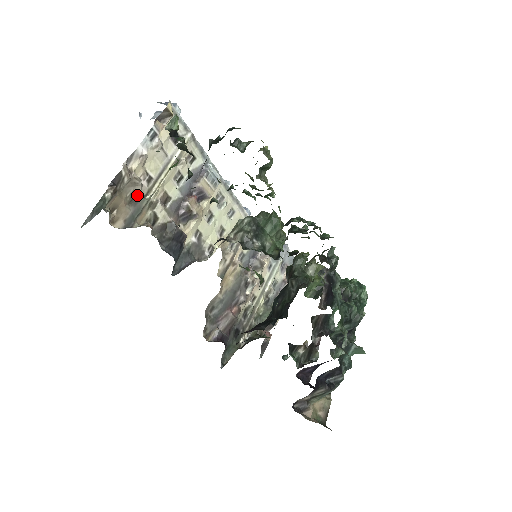
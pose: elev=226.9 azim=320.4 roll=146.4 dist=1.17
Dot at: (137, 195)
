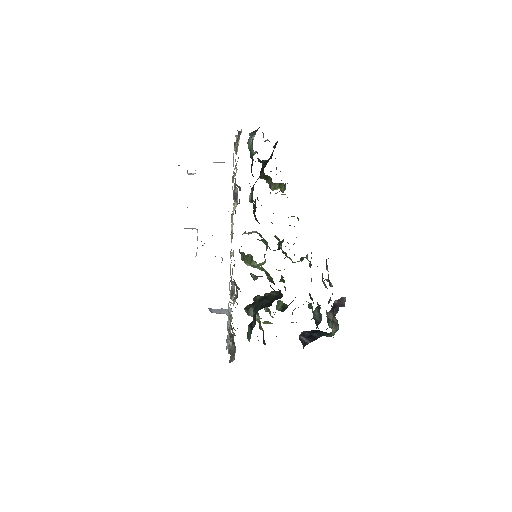
Dot at: (236, 152)
